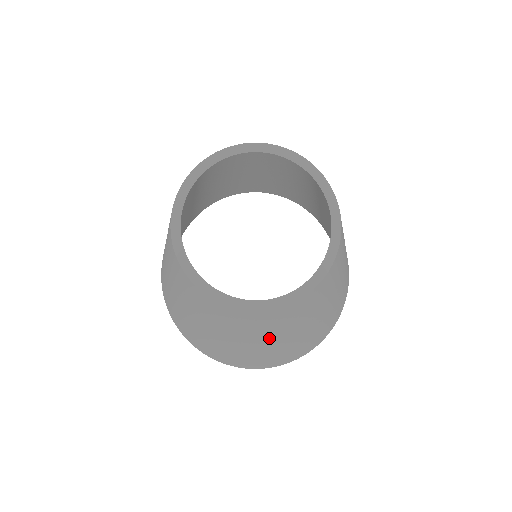
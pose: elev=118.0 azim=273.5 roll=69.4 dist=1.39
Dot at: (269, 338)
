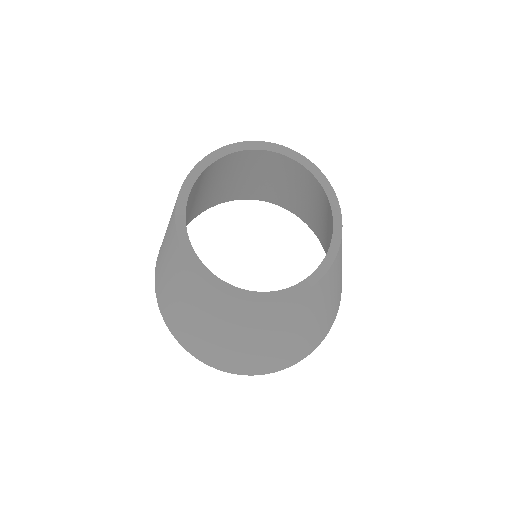
Dot at: (290, 331)
